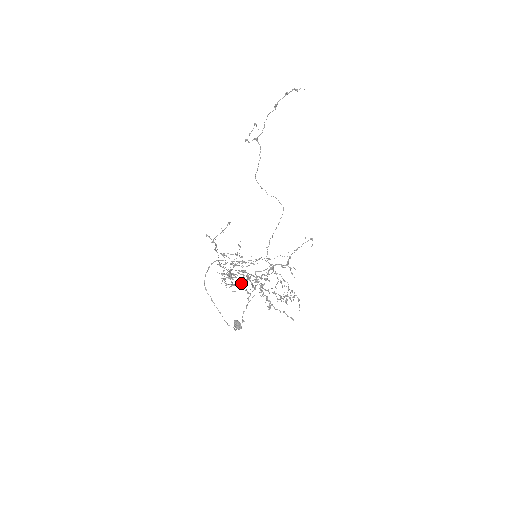
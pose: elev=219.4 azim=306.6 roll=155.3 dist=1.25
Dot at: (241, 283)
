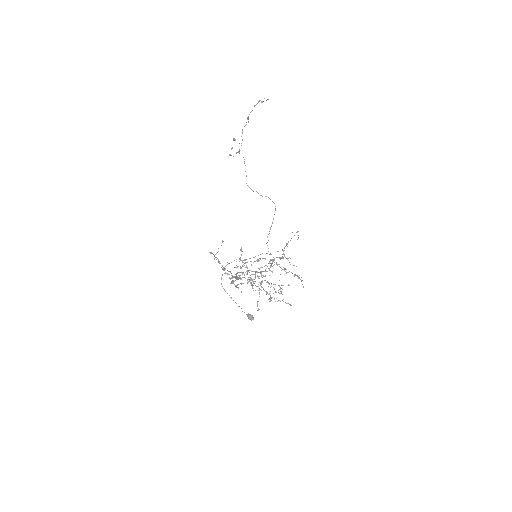
Dot at: (249, 280)
